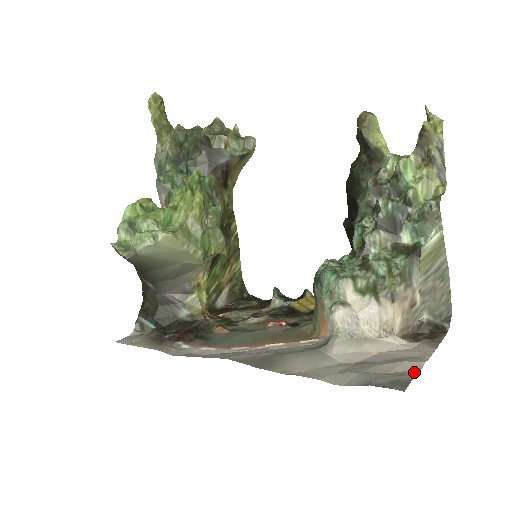
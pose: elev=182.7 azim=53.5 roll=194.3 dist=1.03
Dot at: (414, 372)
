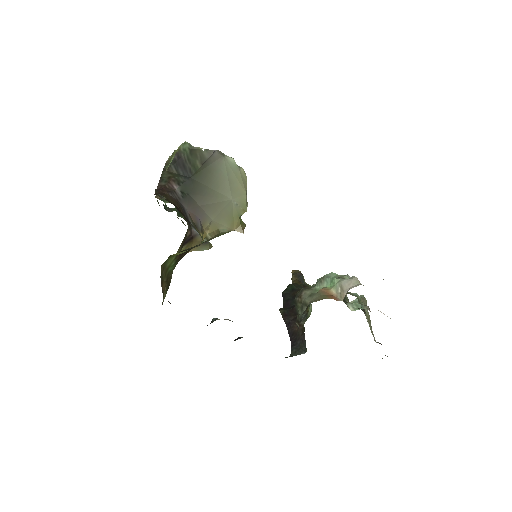
Dot at: occluded
